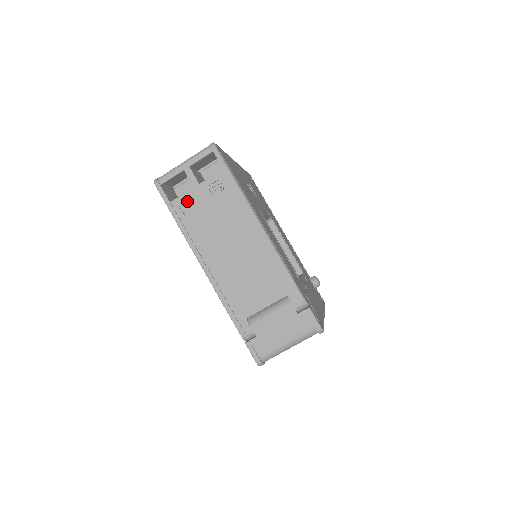
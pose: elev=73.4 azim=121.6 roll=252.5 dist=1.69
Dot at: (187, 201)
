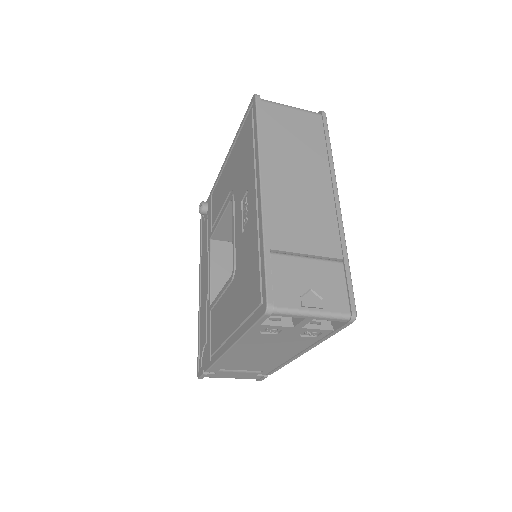
Dot at: (274, 327)
